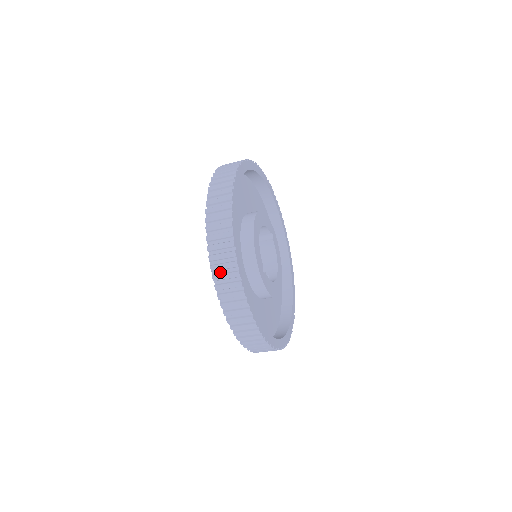
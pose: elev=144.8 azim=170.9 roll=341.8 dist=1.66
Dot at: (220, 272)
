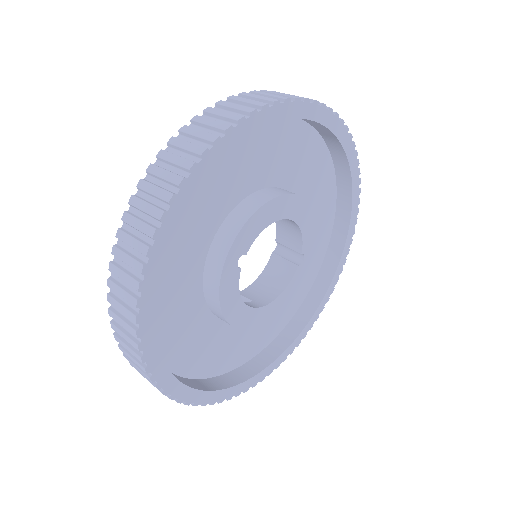
Dot at: (165, 166)
